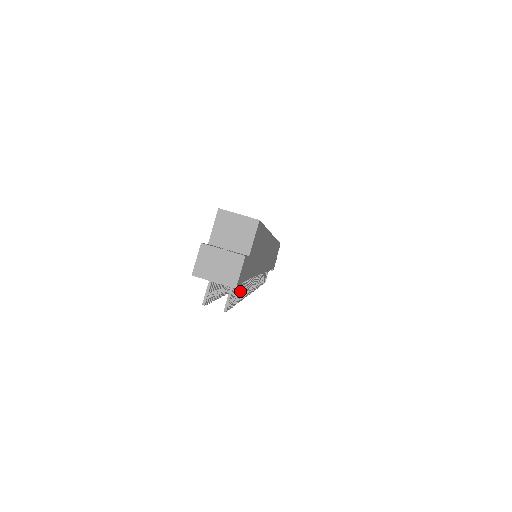
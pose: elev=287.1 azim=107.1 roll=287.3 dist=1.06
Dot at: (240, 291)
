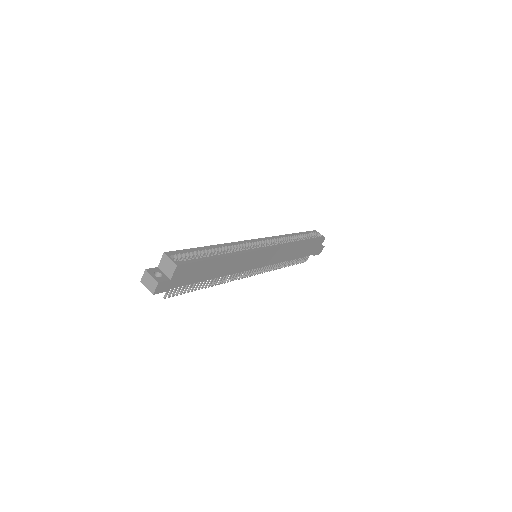
Dot at: occluded
